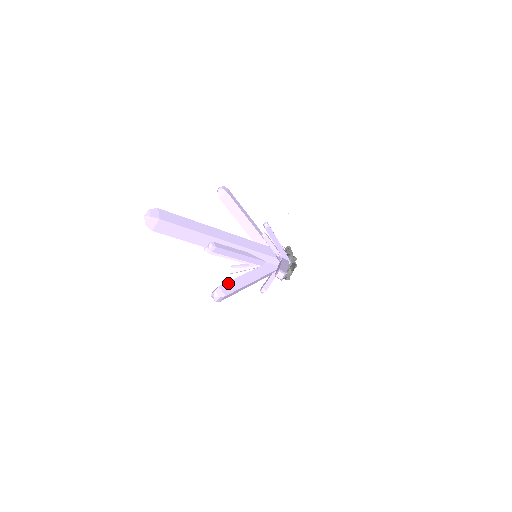
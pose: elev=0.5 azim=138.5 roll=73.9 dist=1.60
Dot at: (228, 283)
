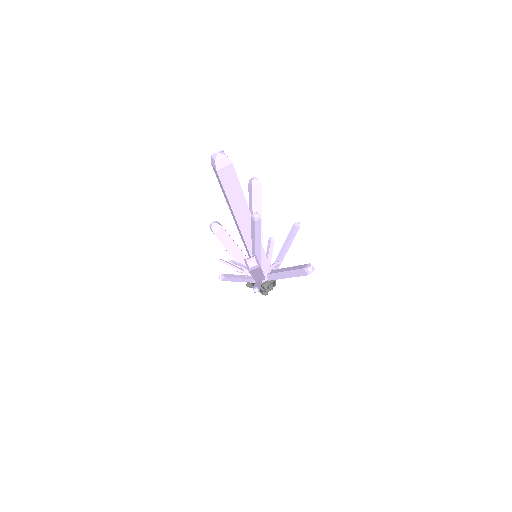
Dot at: occluded
